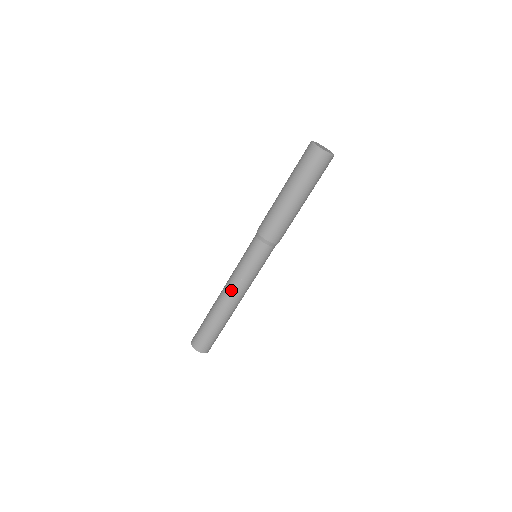
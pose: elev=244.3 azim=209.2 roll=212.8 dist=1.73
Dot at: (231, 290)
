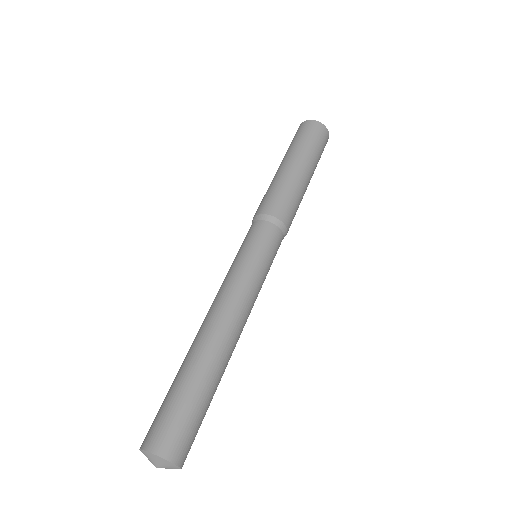
Dot at: (230, 303)
